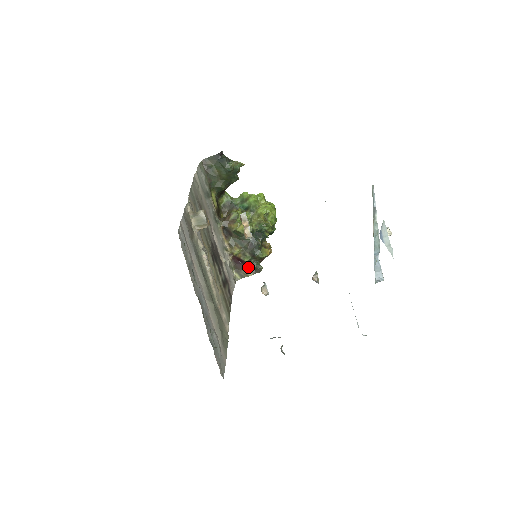
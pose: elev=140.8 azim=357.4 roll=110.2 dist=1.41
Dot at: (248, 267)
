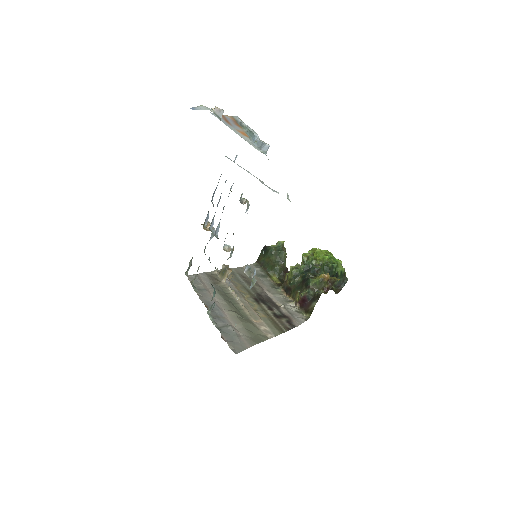
Dot at: (311, 300)
